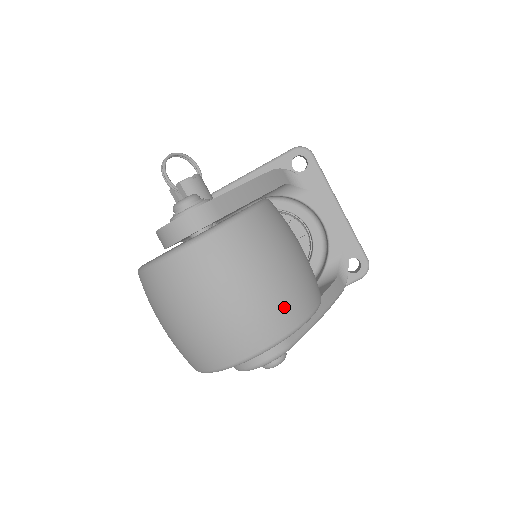
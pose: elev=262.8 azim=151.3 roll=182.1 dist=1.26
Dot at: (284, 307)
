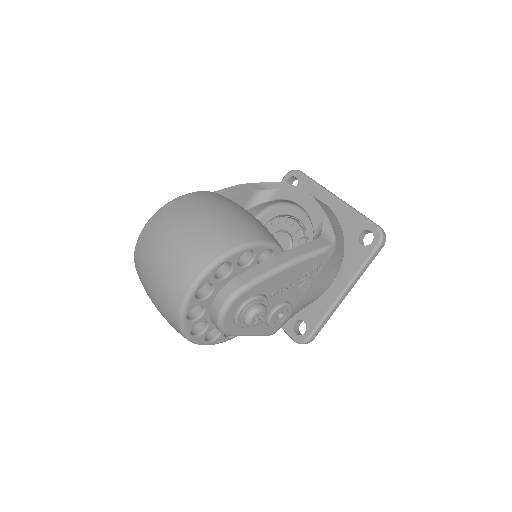
Dot at: (205, 242)
